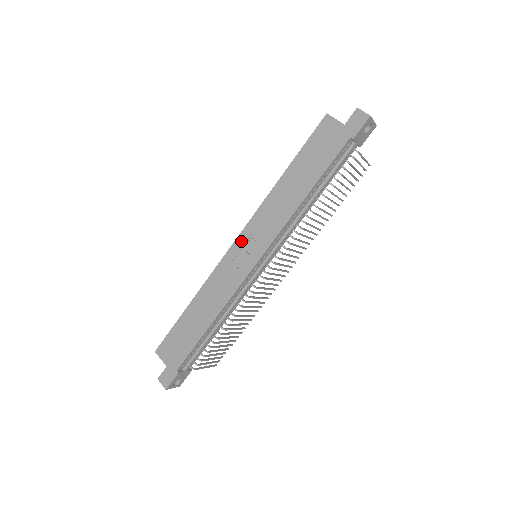
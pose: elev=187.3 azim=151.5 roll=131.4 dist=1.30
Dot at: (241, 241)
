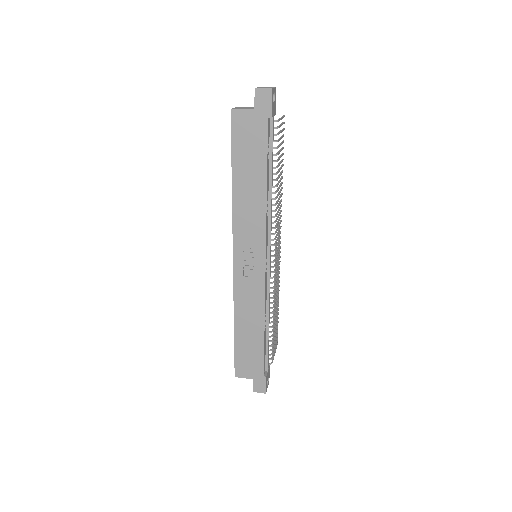
Dot at: (239, 256)
